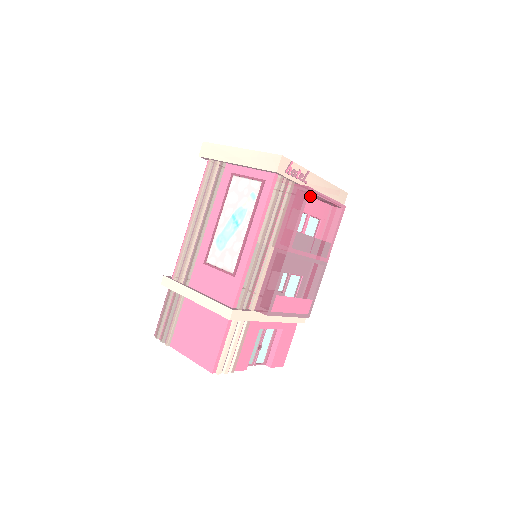
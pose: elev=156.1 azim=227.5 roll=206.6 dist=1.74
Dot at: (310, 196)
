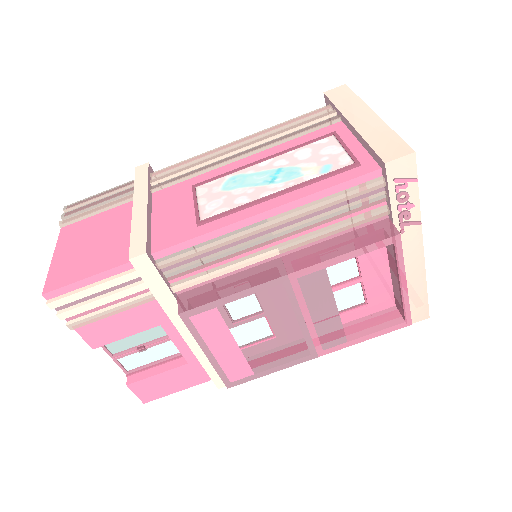
Dot at: (387, 259)
